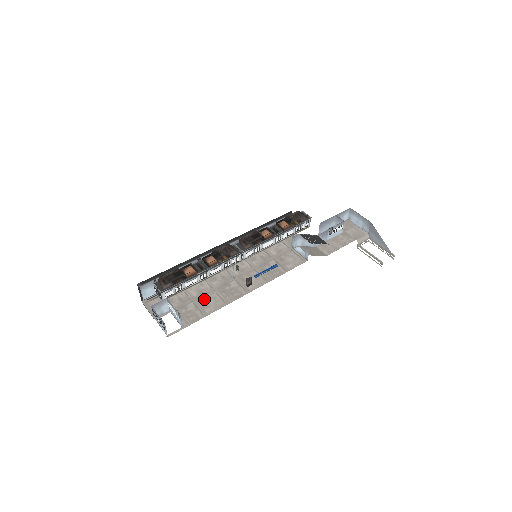
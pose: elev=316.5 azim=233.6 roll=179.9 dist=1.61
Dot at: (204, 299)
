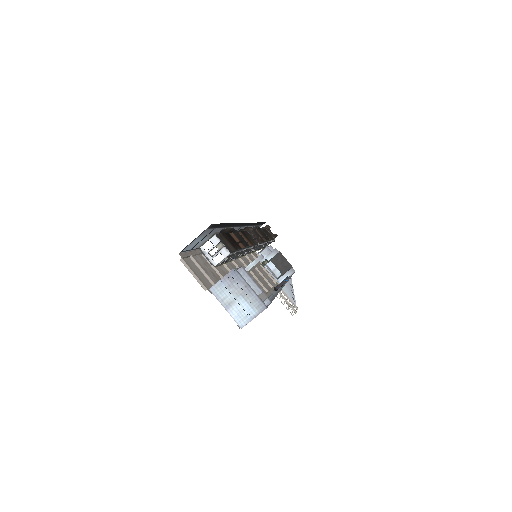
Dot at: occluded
